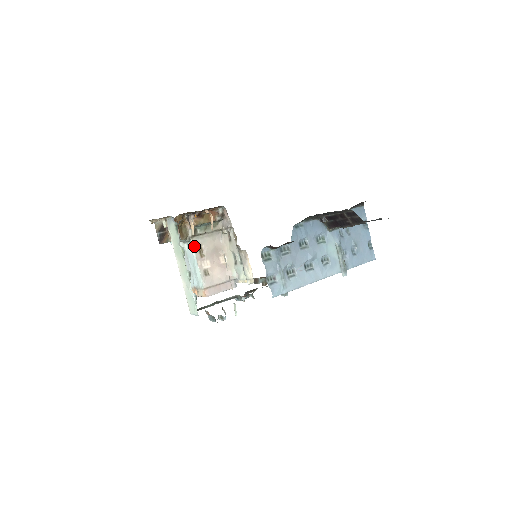
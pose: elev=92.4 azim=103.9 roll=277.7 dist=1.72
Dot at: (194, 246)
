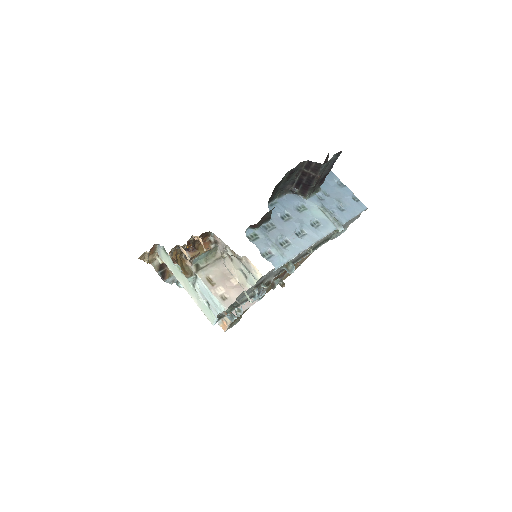
Dot at: (202, 279)
